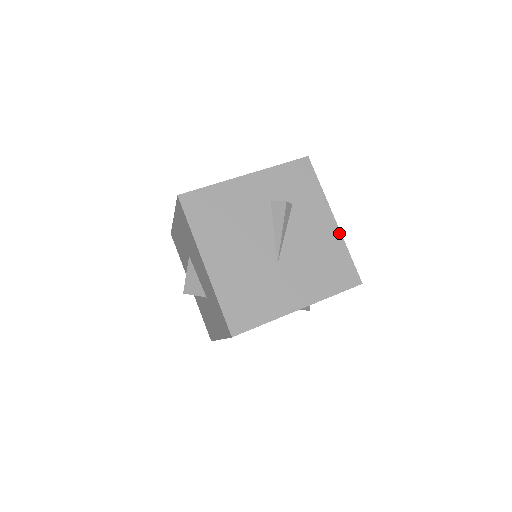
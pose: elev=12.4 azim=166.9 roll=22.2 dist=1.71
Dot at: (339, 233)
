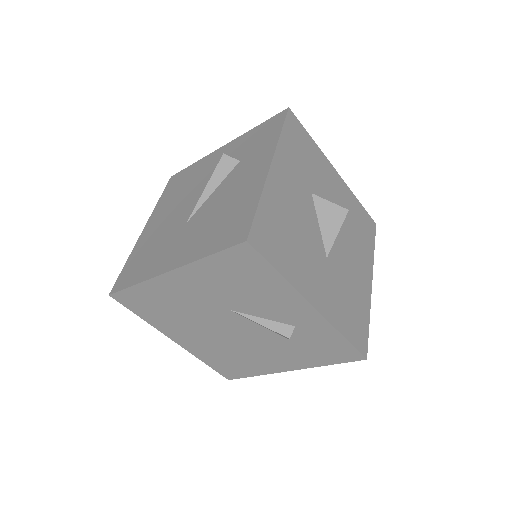
Dot at: (264, 180)
